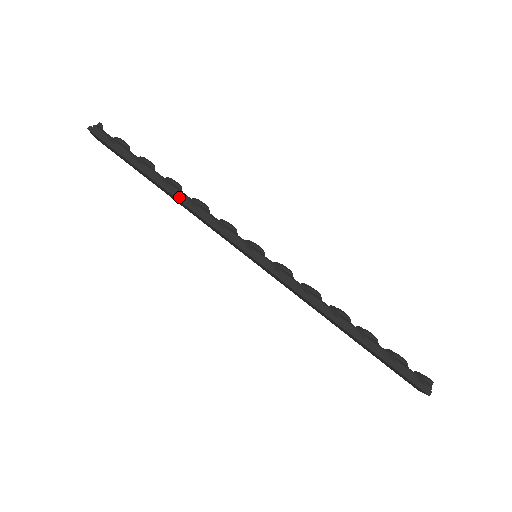
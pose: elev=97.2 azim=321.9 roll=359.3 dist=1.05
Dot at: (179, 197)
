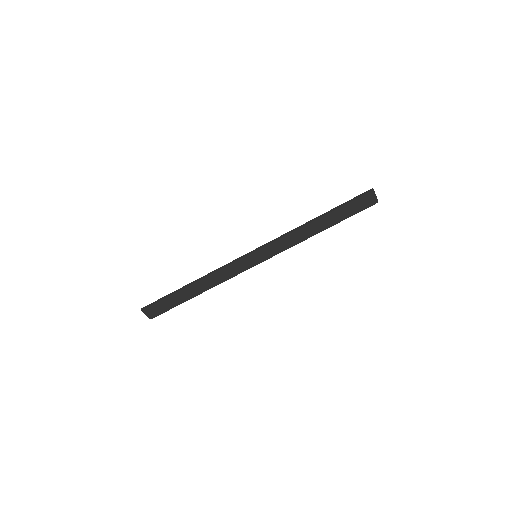
Dot at: (201, 278)
